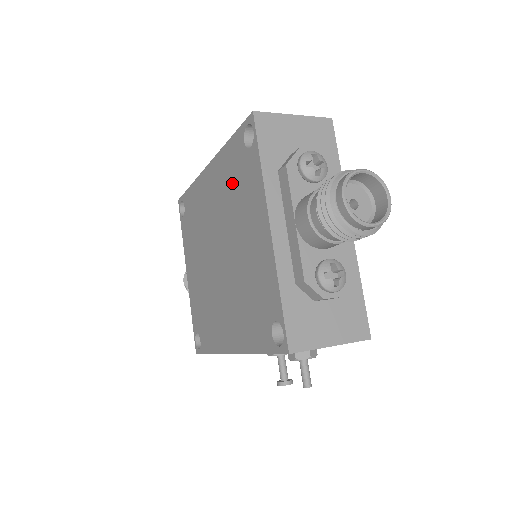
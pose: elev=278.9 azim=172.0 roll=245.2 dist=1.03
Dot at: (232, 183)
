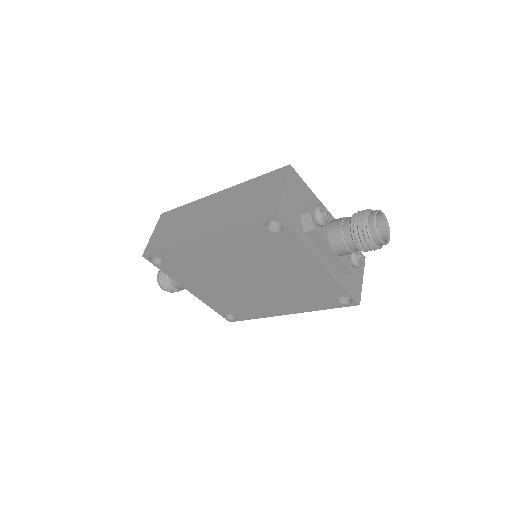
Dot at: (256, 248)
